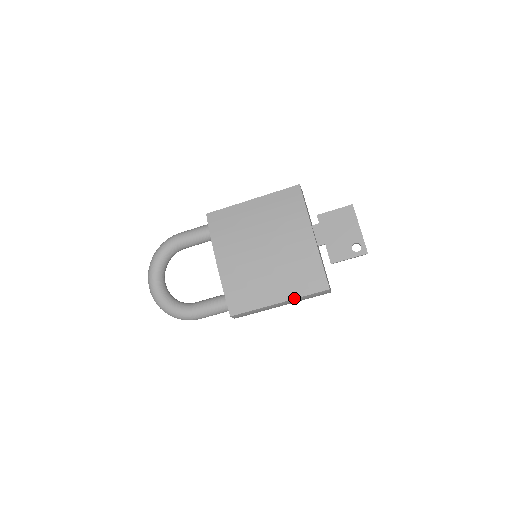
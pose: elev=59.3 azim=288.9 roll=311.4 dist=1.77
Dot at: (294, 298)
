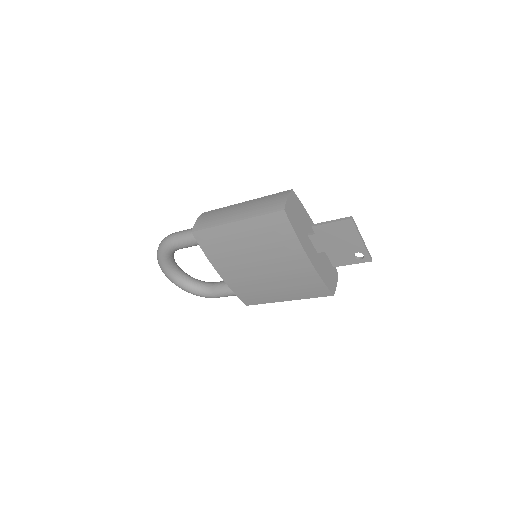
Dot at: occluded
